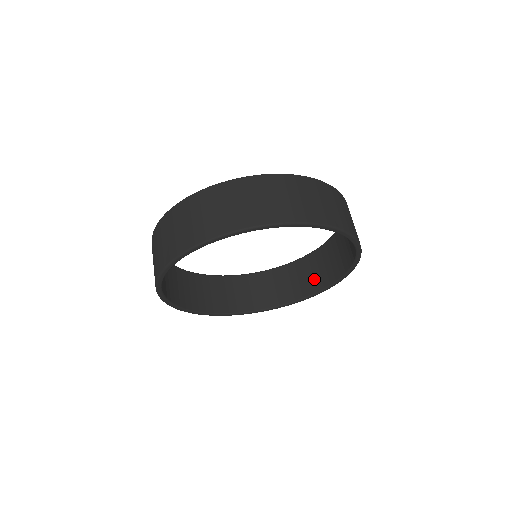
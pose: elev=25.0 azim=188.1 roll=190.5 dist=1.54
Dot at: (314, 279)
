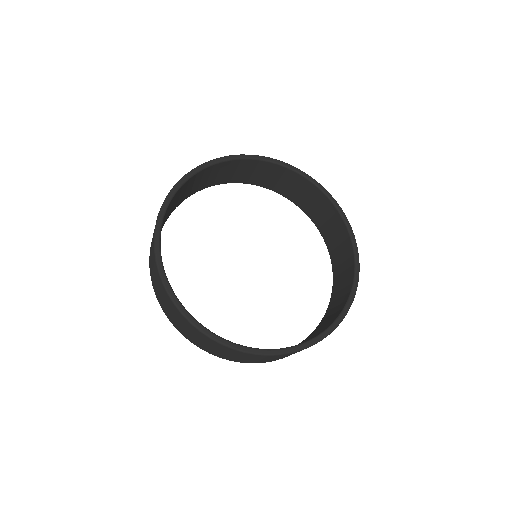
Dot at: (344, 251)
